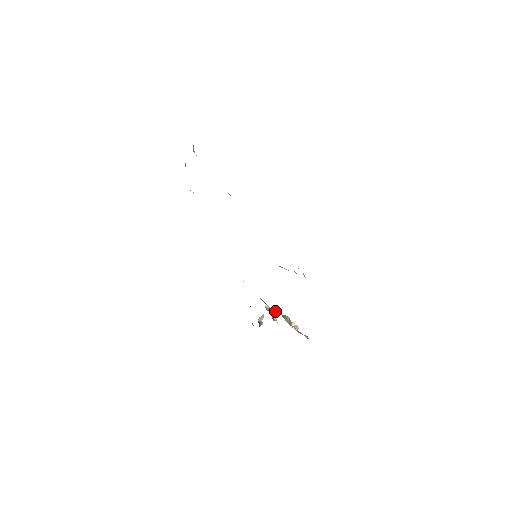
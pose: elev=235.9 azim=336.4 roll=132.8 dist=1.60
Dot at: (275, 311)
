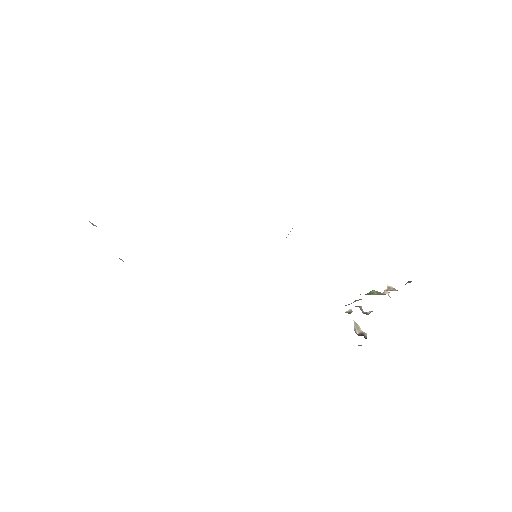
Dot at: (354, 301)
